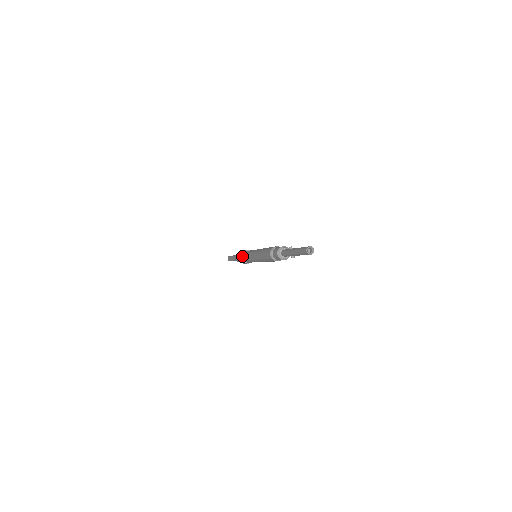
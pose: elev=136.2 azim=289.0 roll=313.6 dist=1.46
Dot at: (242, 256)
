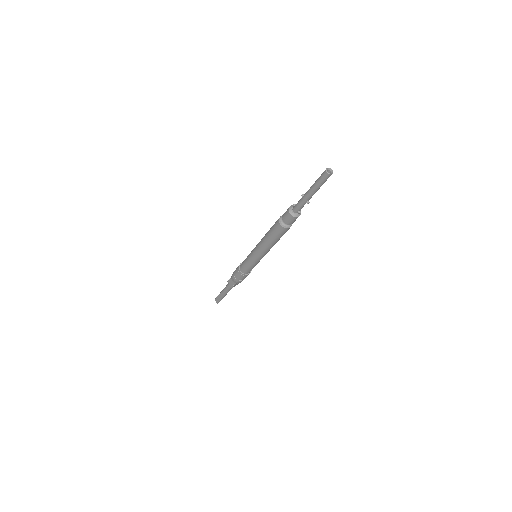
Dot at: (239, 269)
